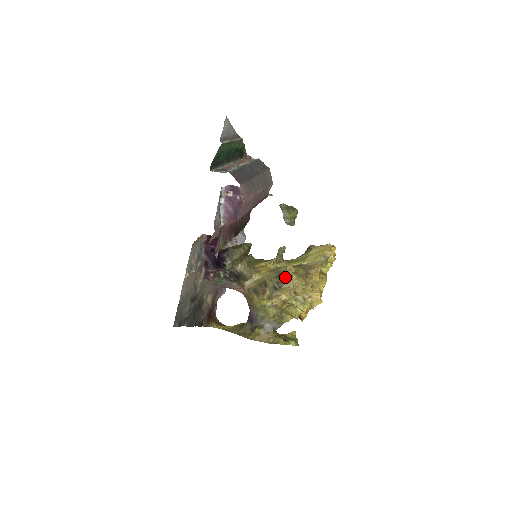
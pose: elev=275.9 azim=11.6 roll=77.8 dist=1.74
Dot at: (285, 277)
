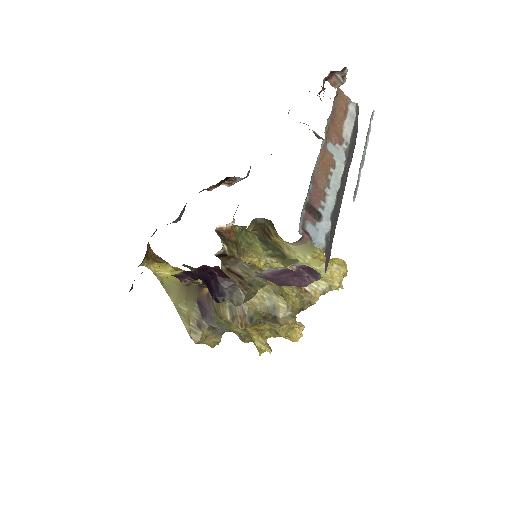
Dot at: (279, 323)
